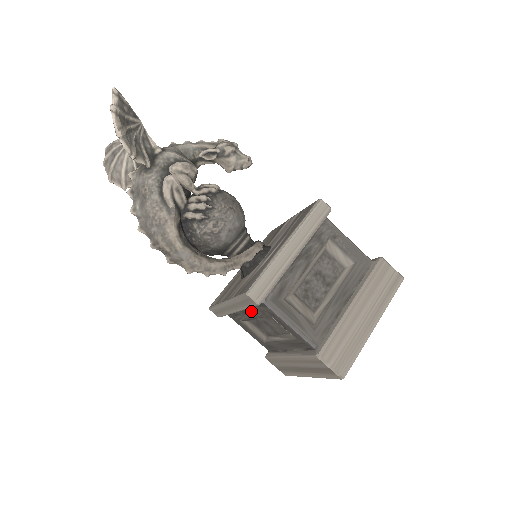
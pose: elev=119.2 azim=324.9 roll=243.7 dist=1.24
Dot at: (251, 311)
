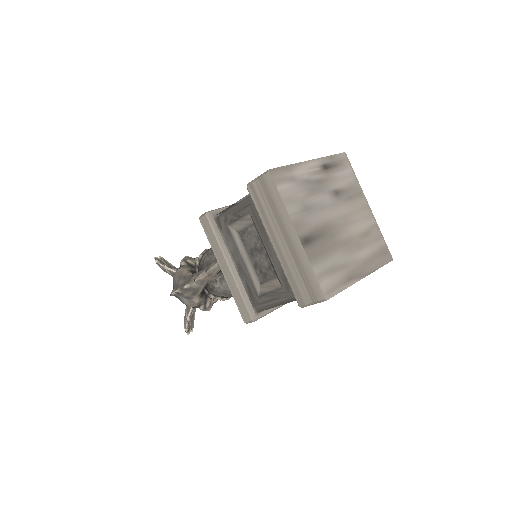
Dot at: (234, 252)
